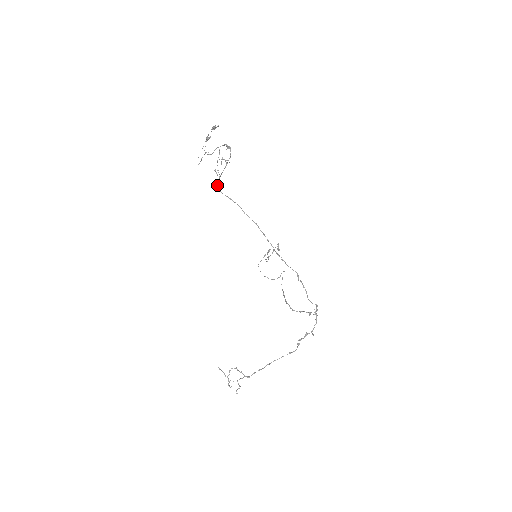
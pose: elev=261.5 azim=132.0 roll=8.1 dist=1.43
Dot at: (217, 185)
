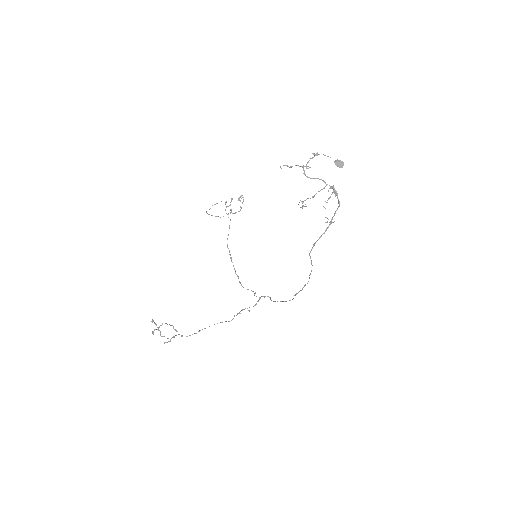
Dot at: occluded
